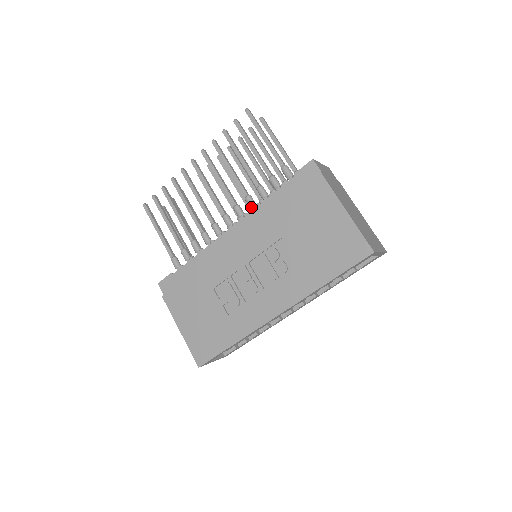
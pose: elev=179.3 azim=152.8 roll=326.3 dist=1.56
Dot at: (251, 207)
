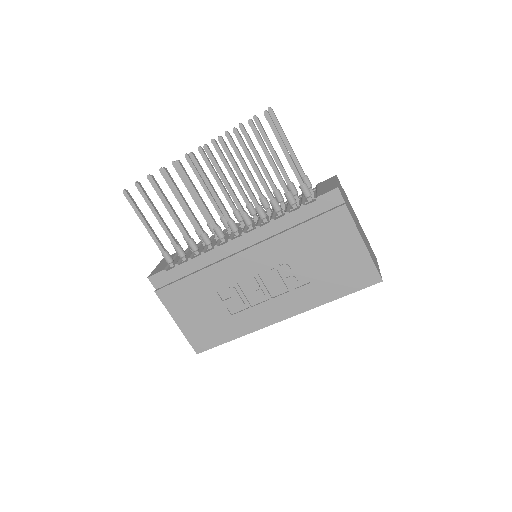
Dot at: (262, 219)
